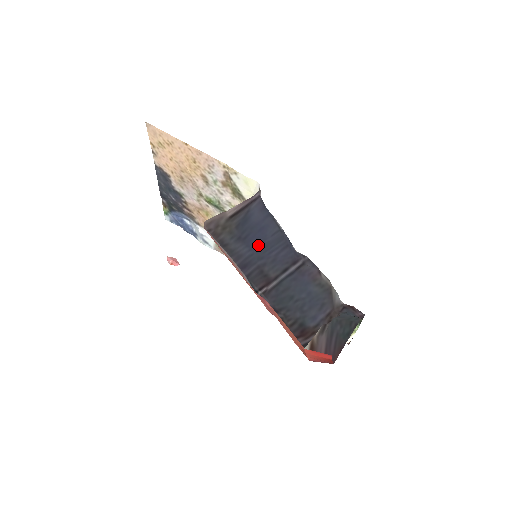
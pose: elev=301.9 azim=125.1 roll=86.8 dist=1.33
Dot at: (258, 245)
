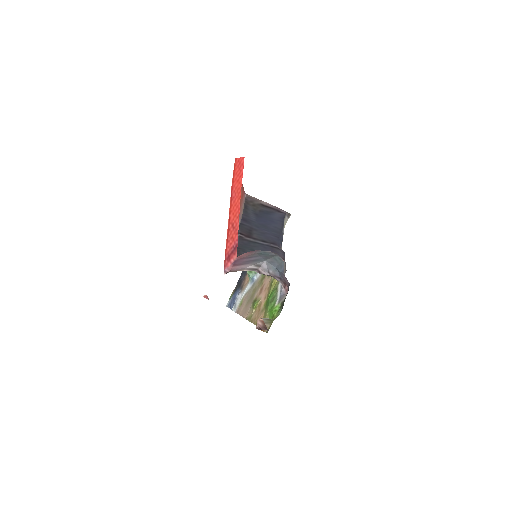
Dot at: (262, 223)
